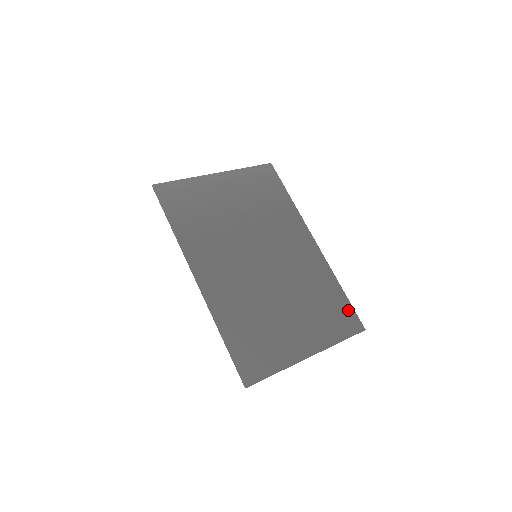
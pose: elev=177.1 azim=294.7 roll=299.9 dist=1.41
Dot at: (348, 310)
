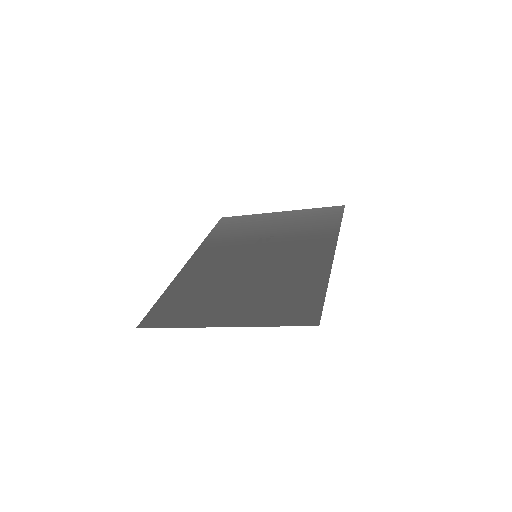
Dot at: (314, 305)
